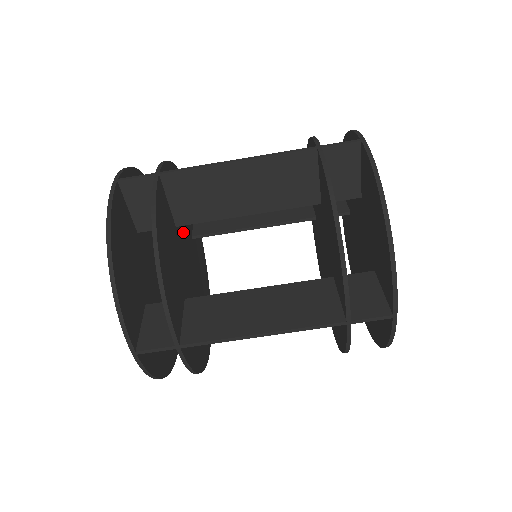
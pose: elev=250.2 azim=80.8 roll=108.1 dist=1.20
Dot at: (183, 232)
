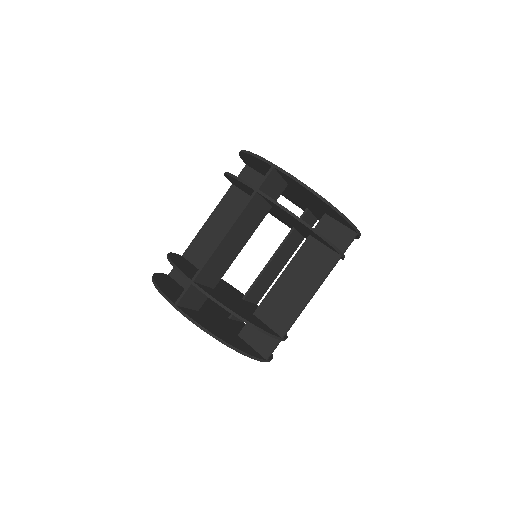
Dot at: occluded
